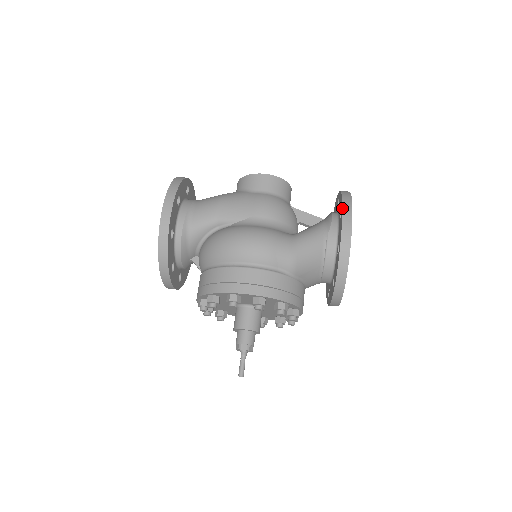
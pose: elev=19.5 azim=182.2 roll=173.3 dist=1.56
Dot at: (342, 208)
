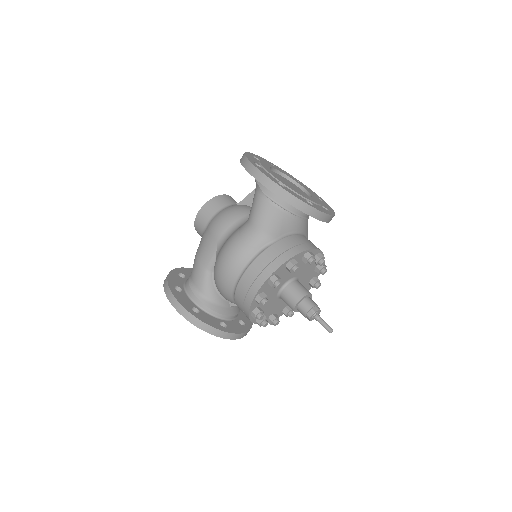
Dot at: occluded
